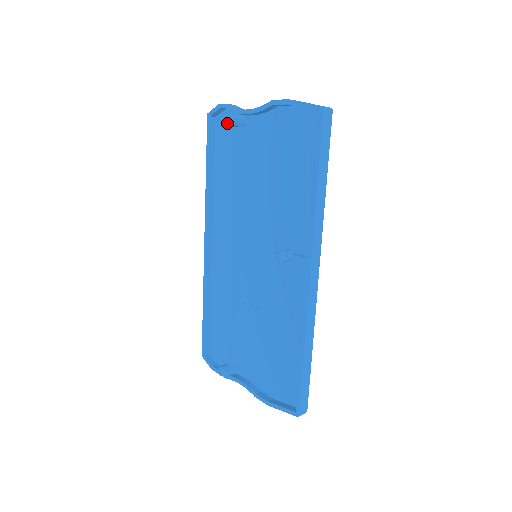
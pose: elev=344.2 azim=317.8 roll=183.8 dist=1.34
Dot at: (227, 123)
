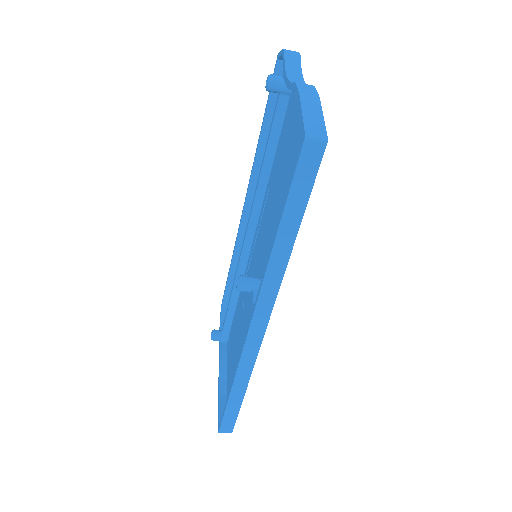
Dot at: occluded
